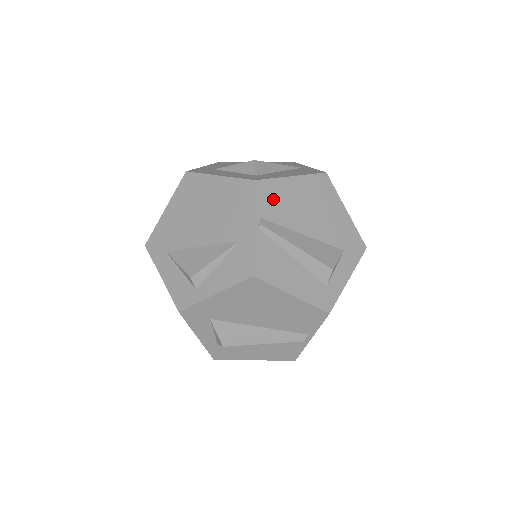
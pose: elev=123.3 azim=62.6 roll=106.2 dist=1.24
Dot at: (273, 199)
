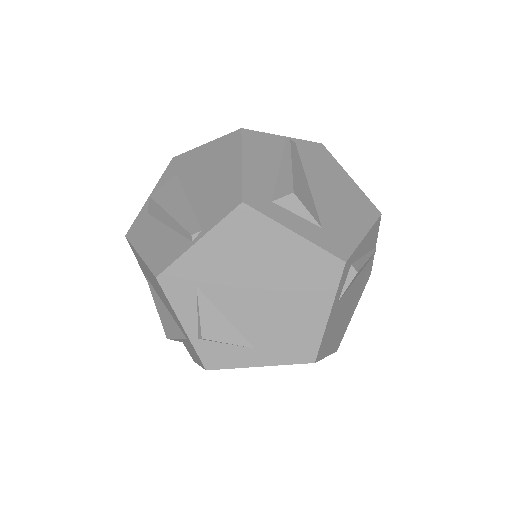
Dot at: (319, 156)
